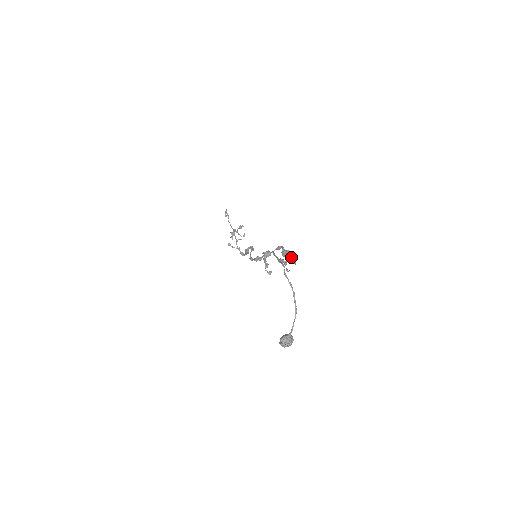
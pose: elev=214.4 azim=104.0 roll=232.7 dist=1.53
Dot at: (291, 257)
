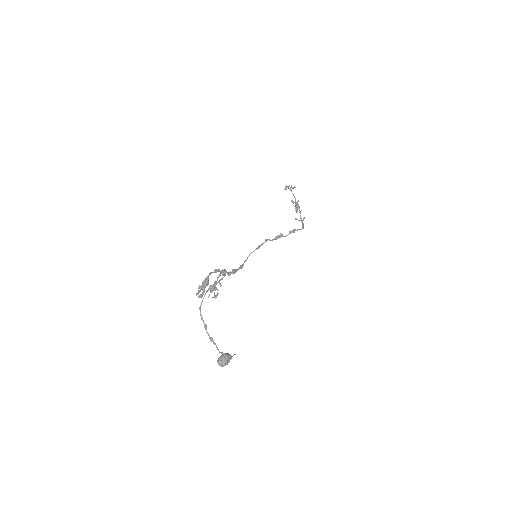
Dot at: (202, 289)
